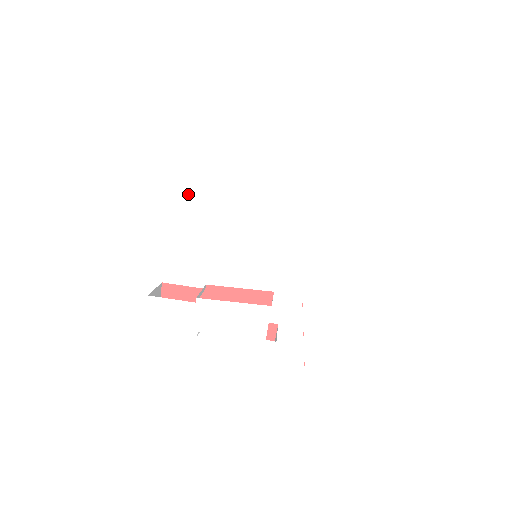
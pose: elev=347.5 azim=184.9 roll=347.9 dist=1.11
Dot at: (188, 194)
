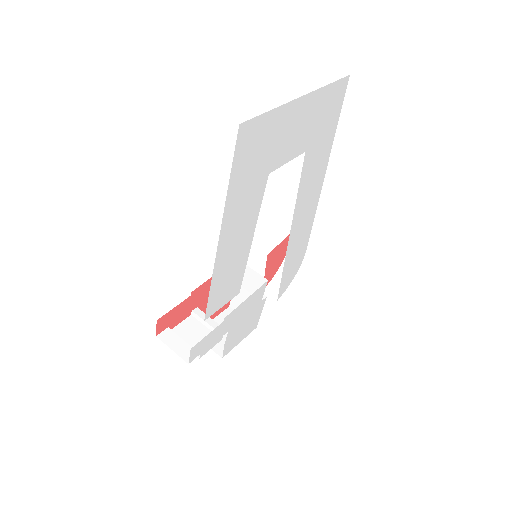
Dot at: (226, 257)
